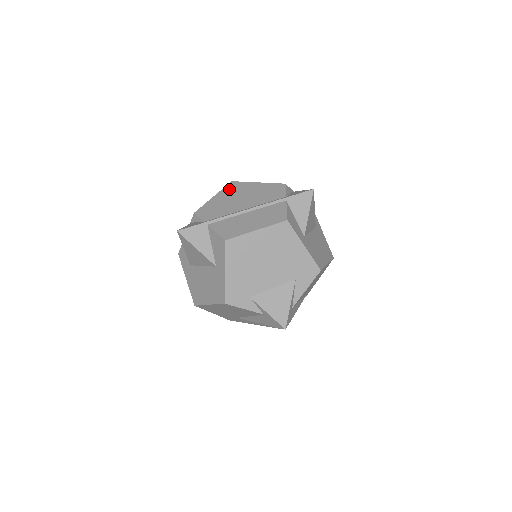
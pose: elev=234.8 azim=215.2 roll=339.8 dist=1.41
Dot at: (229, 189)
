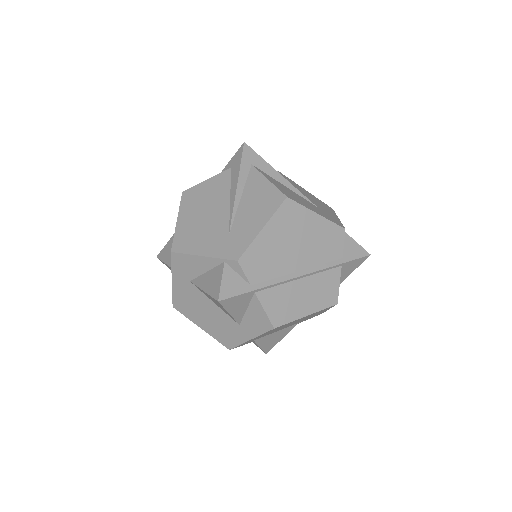
Dot at: (283, 217)
